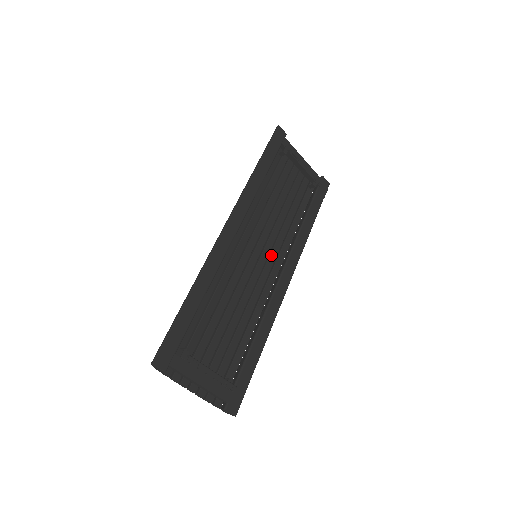
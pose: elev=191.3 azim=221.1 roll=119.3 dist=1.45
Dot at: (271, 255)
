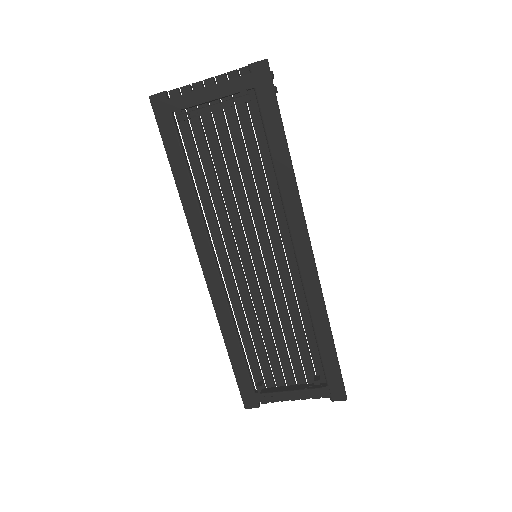
Dot at: (271, 237)
